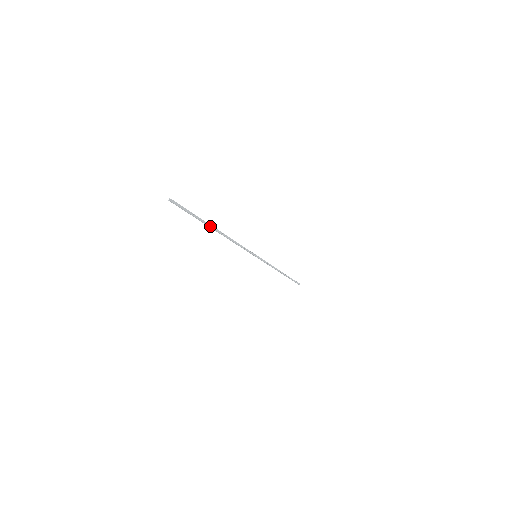
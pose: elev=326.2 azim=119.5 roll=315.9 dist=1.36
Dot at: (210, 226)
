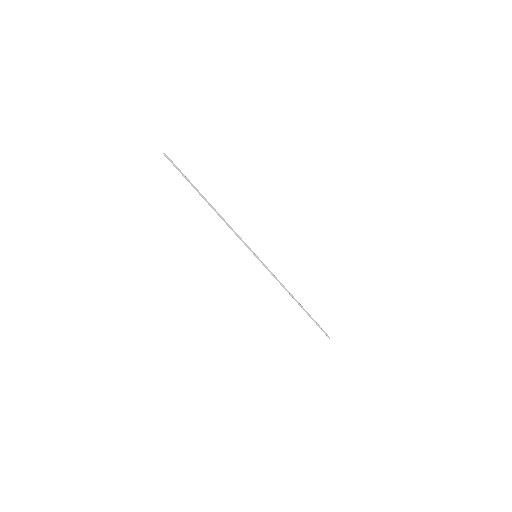
Dot at: (200, 193)
